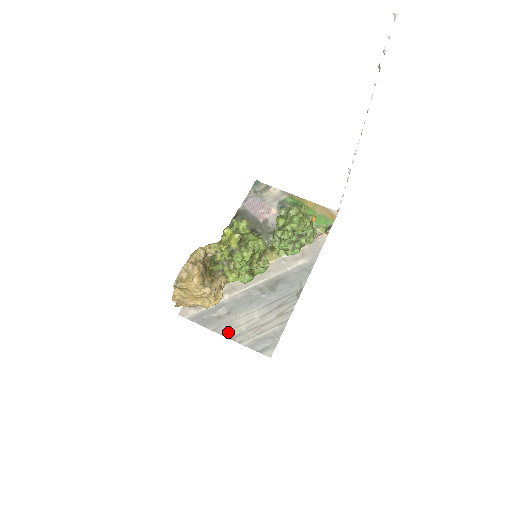
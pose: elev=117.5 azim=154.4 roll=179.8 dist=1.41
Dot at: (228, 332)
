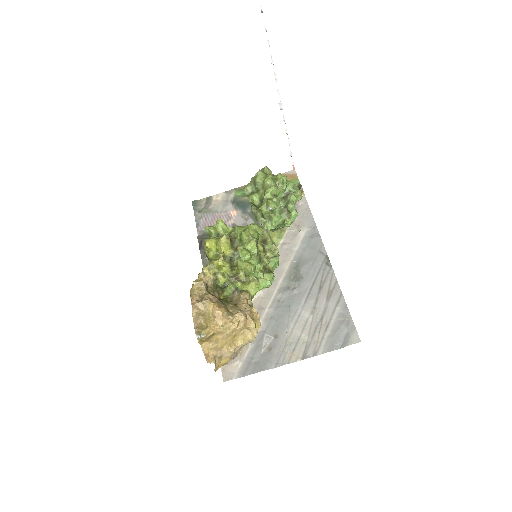
Dot at: (293, 355)
